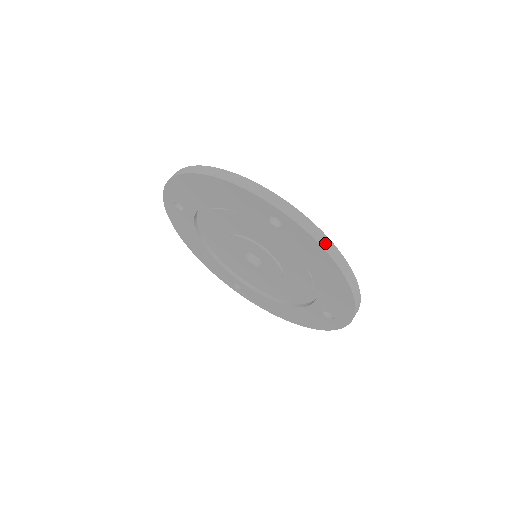
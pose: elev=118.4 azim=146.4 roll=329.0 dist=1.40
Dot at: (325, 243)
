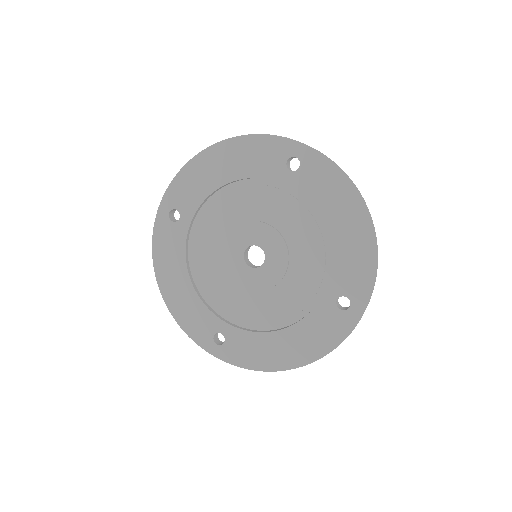
Dot at: (342, 171)
